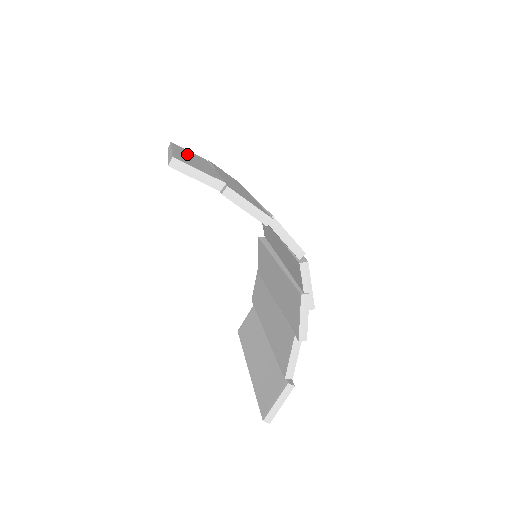
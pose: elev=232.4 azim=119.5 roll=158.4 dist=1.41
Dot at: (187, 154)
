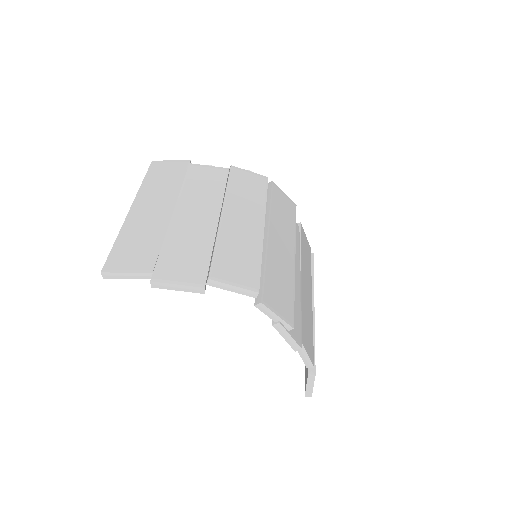
Dot at: (152, 196)
